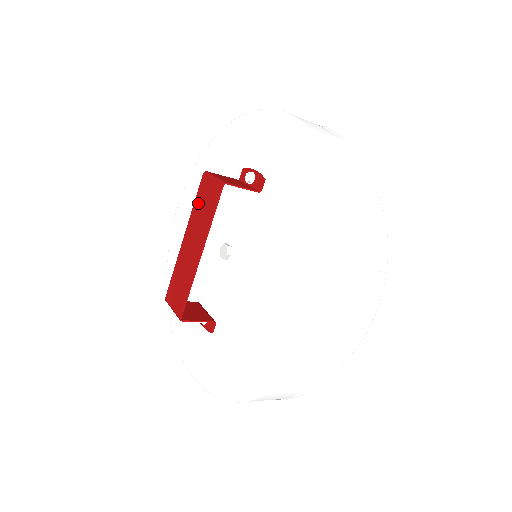
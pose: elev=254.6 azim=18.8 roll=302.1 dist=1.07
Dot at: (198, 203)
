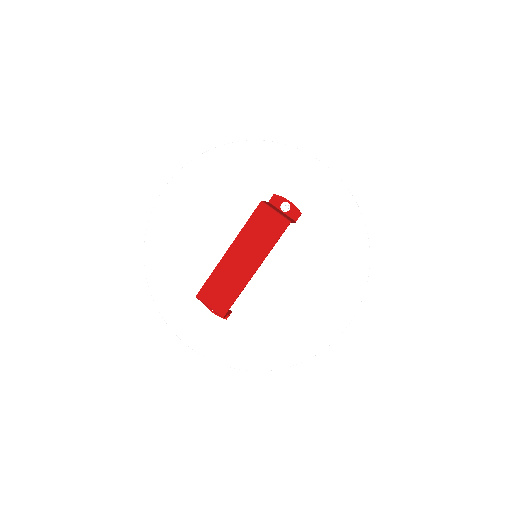
Dot at: (252, 226)
